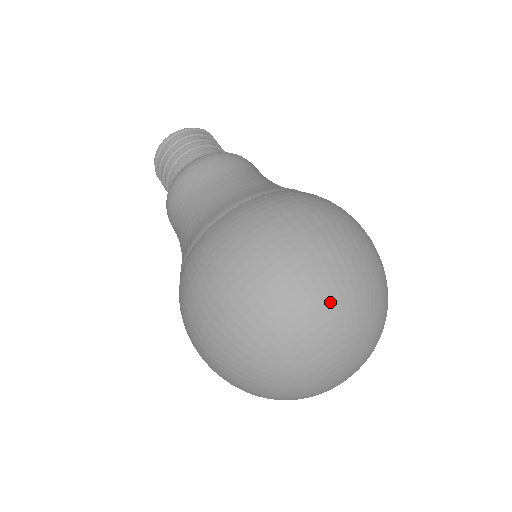
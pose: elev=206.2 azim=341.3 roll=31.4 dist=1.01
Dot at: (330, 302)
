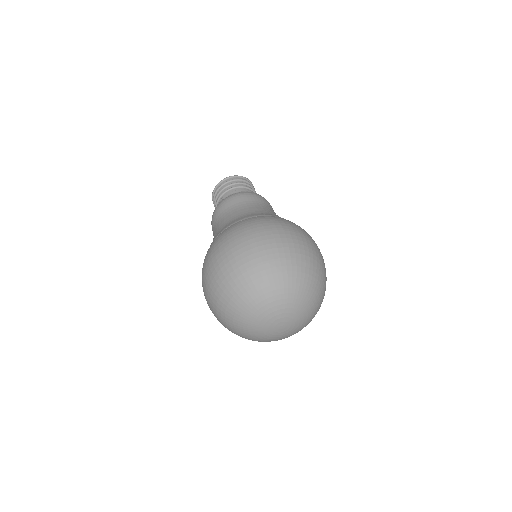
Dot at: (230, 305)
